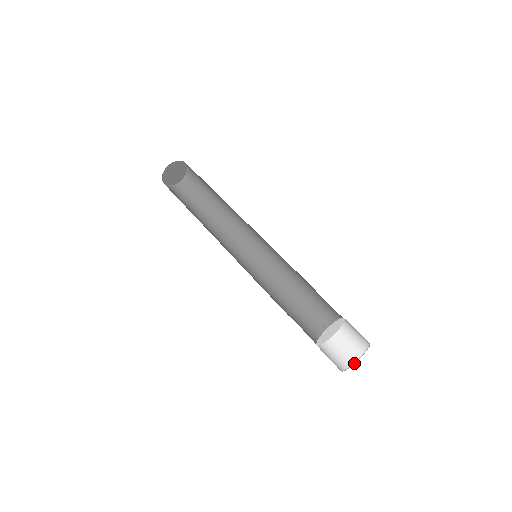
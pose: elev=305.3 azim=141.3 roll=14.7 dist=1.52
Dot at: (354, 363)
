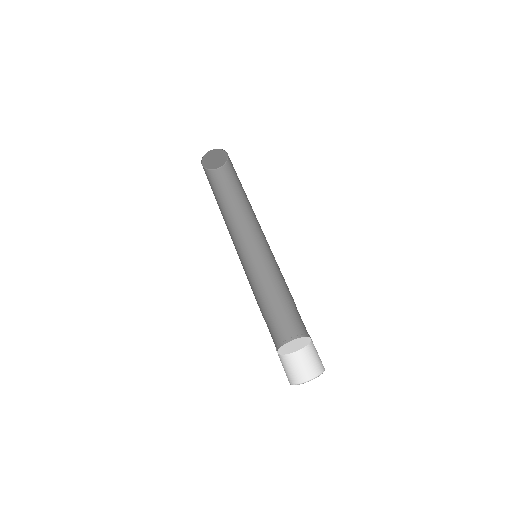
Dot at: (320, 374)
